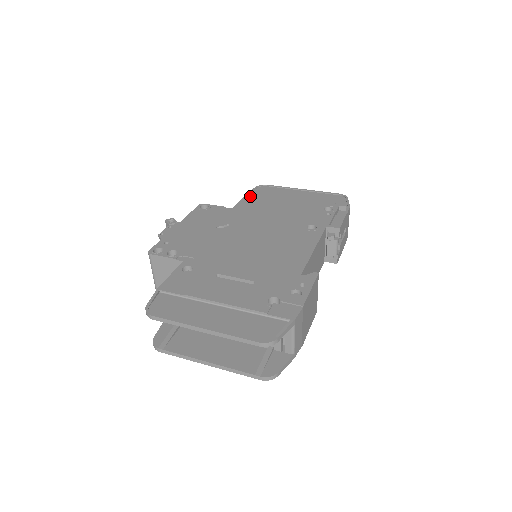
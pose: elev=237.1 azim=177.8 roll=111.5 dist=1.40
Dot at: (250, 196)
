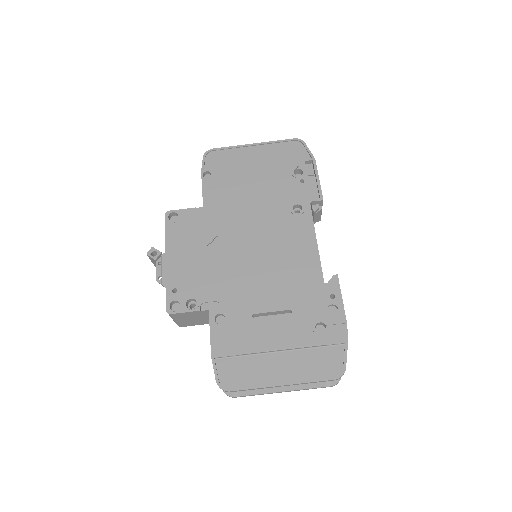
Dot at: (208, 178)
